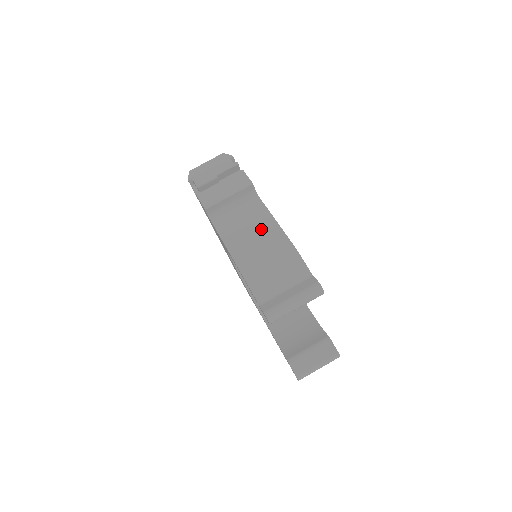
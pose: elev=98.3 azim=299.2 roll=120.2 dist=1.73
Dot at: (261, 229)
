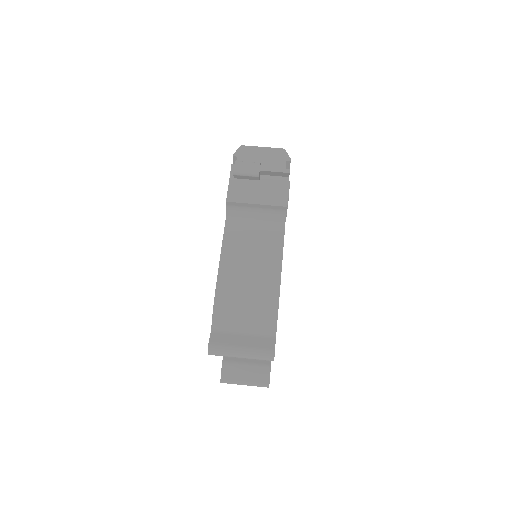
Dot at: (263, 257)
